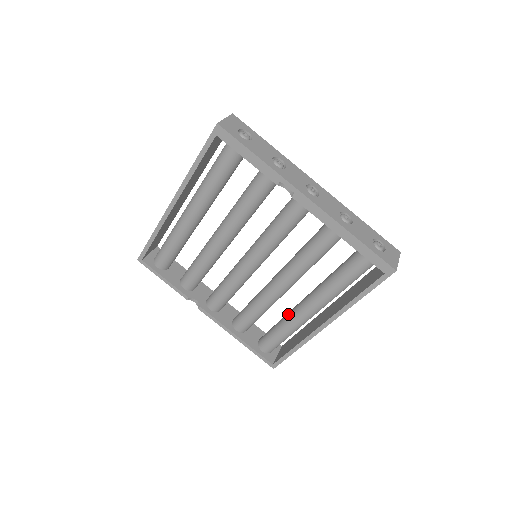
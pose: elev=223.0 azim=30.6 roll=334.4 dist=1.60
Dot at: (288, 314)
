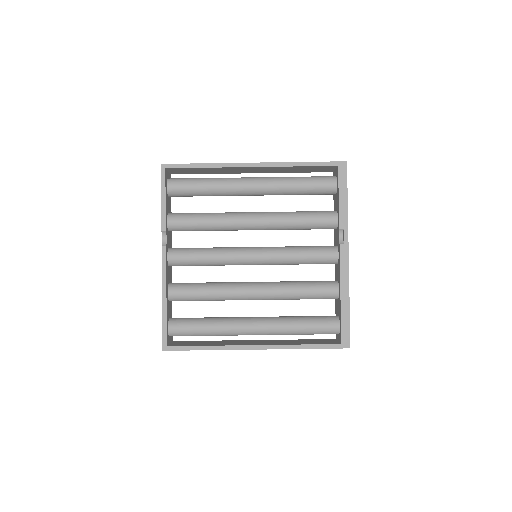
Dot at: (227, 317)
